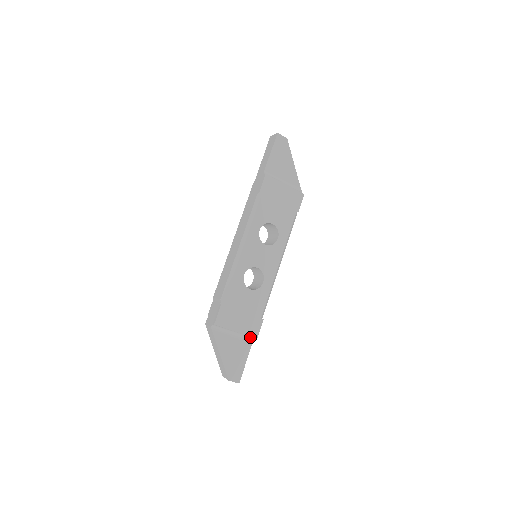
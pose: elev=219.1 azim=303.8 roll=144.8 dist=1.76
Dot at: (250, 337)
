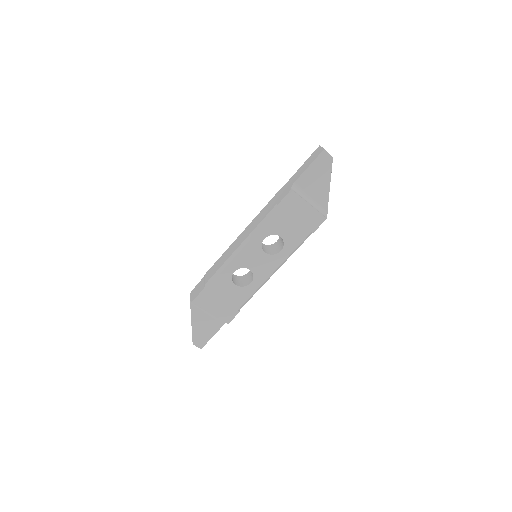
Dot at: (223, 320)
